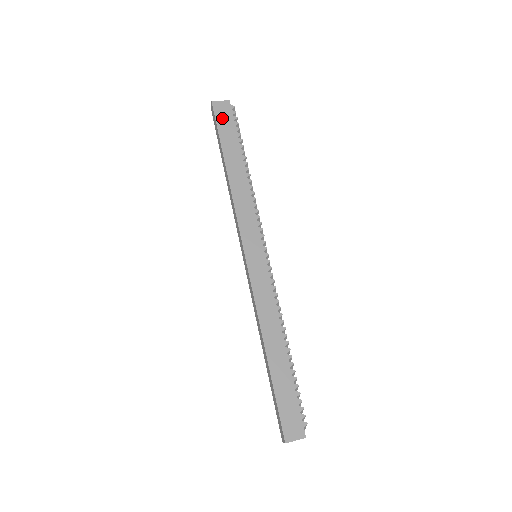
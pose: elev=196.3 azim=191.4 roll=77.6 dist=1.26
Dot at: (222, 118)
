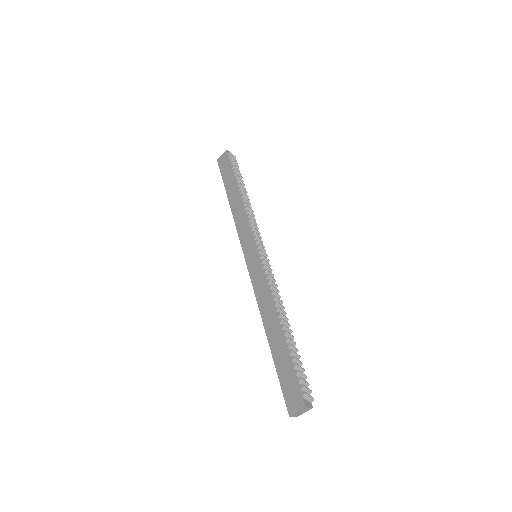
Dot at: (223, 166)
